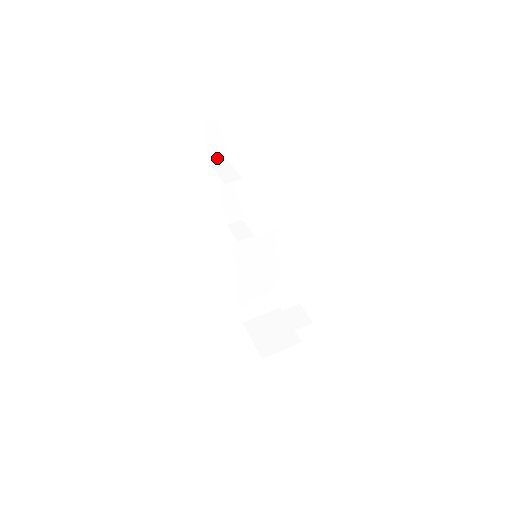
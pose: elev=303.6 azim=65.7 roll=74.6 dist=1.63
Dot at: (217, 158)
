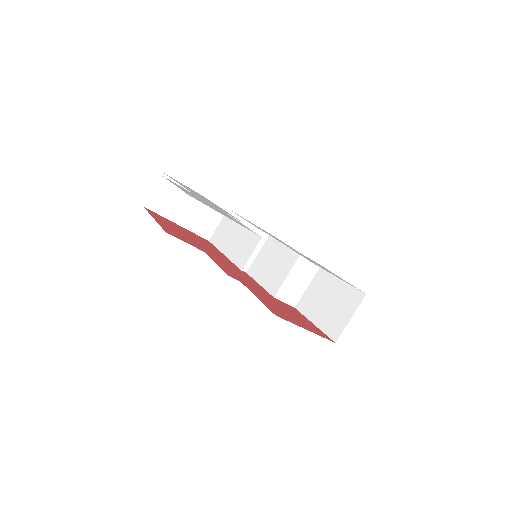
Dot at: occluded
